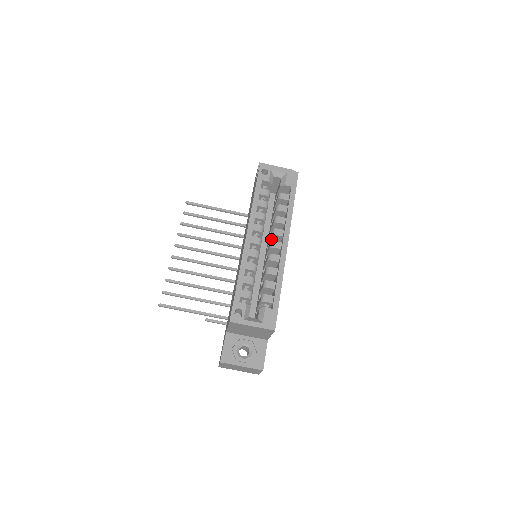
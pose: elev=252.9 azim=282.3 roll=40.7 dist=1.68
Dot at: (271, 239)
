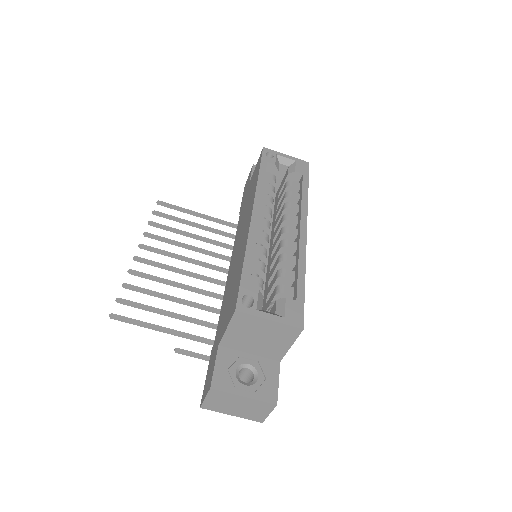
Dot at: (280, 229)
